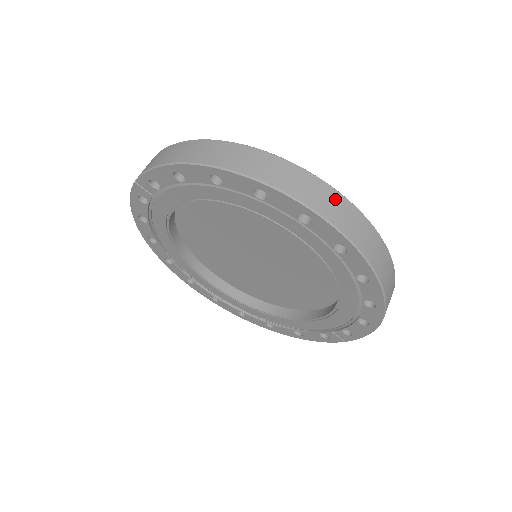
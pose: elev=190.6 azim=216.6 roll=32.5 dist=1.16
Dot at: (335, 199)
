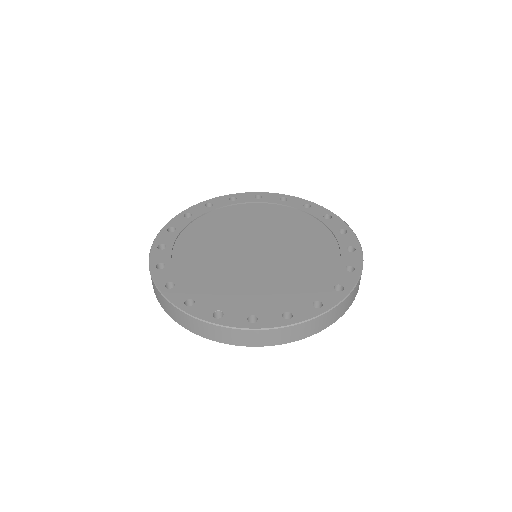
Dot at: (353, 293)
